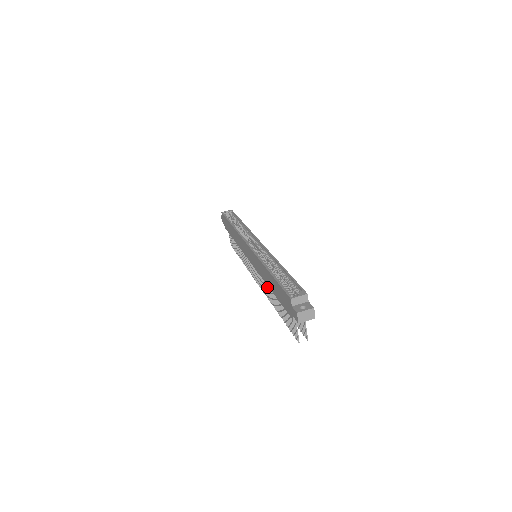
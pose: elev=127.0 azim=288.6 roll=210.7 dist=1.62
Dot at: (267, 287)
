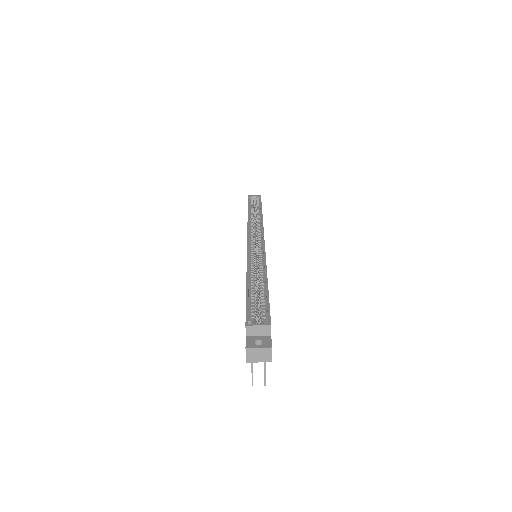
Dot at: occluded
